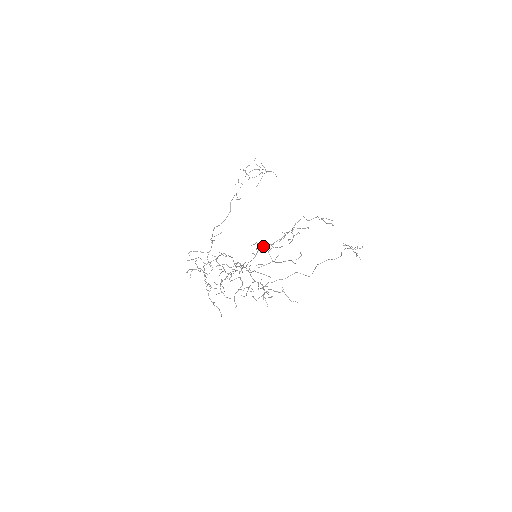
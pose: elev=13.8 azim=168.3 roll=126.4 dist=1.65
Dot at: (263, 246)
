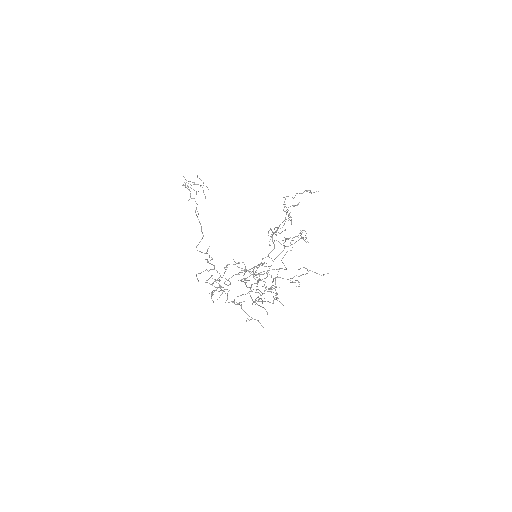
Dot at: occluded
